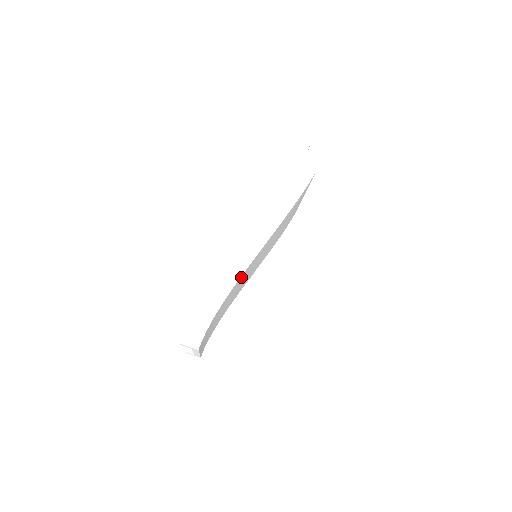
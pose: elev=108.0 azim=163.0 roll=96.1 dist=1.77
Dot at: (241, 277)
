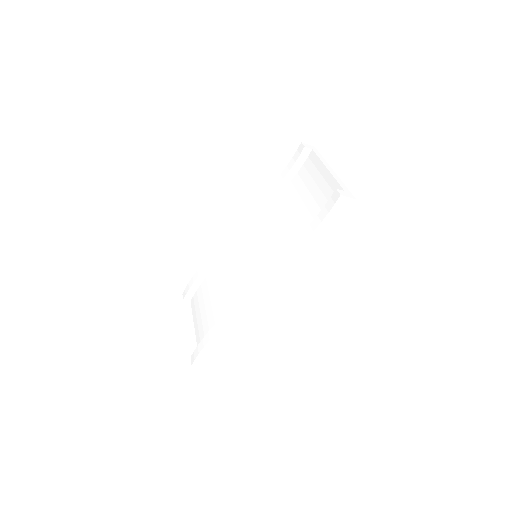
Dot at: occluded
